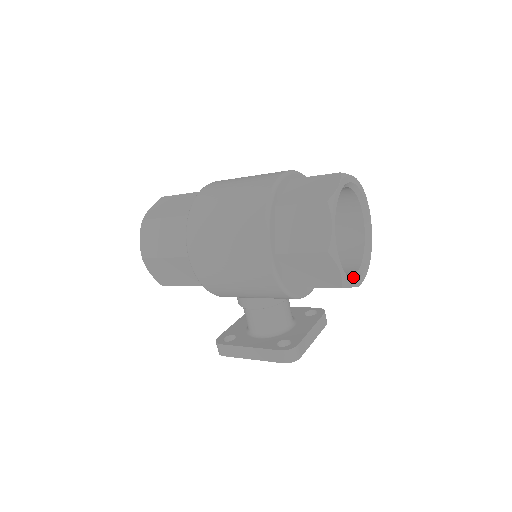
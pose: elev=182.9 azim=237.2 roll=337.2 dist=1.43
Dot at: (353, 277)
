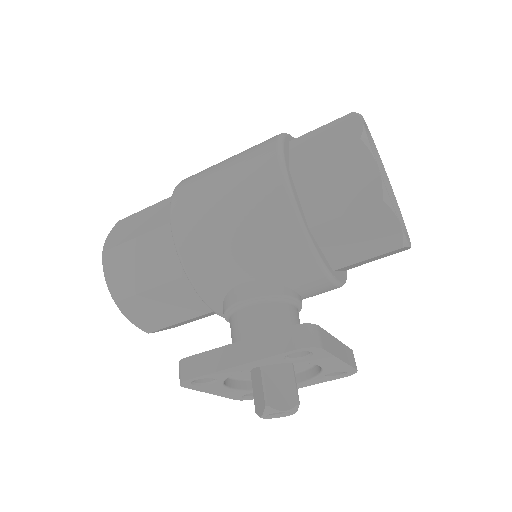
Dot at: occluded
